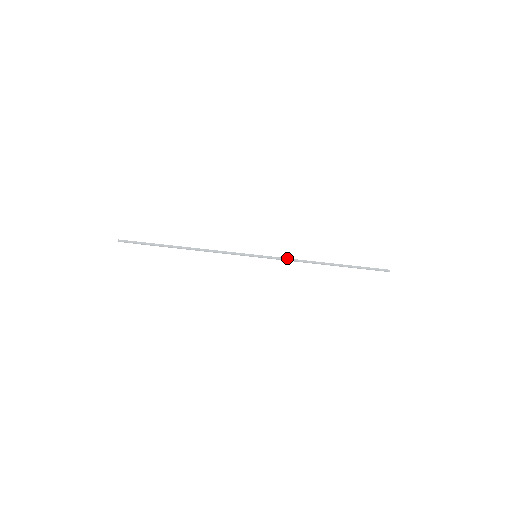
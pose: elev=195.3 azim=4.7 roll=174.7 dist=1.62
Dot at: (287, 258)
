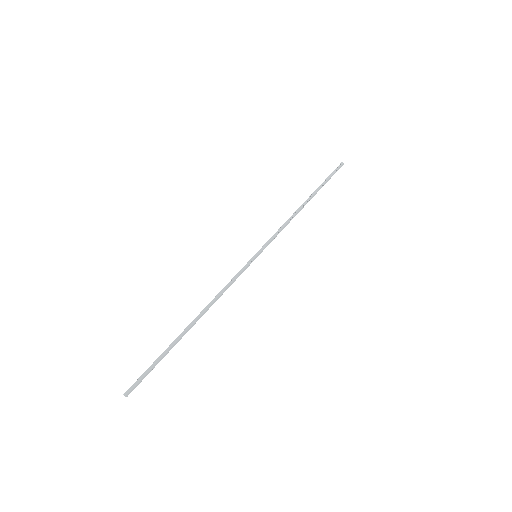
Dot at: (280, 231)
